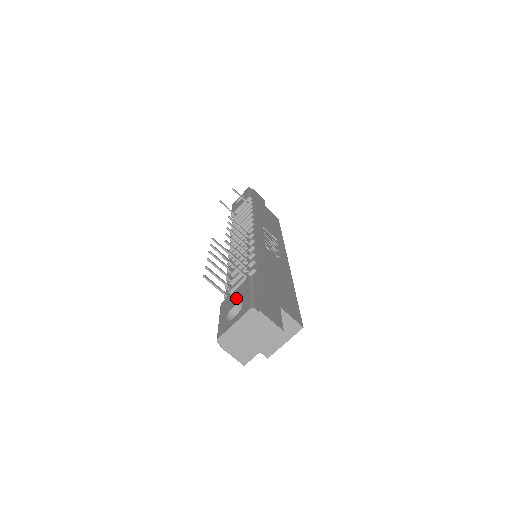
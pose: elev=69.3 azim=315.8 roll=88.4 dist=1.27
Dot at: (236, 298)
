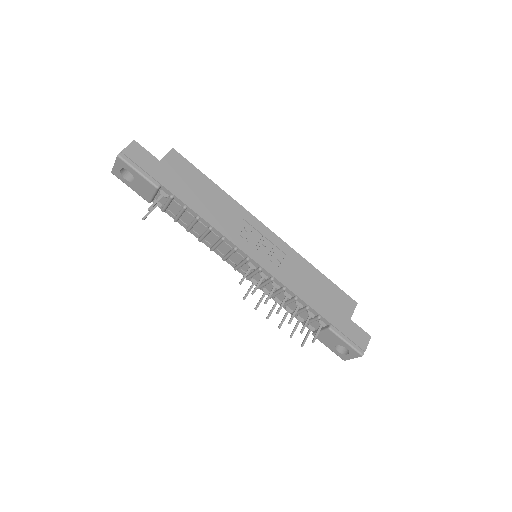
Dot at: (332, 341)
